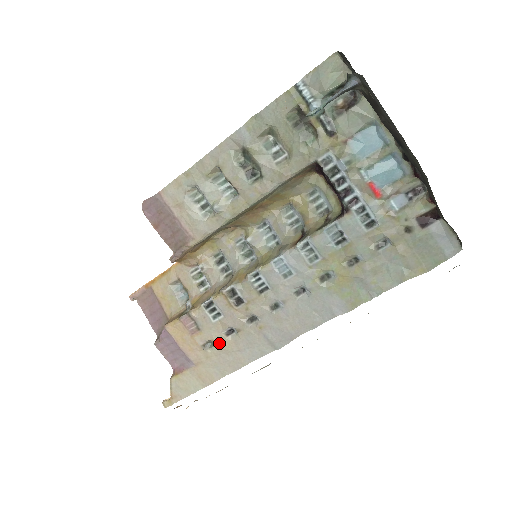
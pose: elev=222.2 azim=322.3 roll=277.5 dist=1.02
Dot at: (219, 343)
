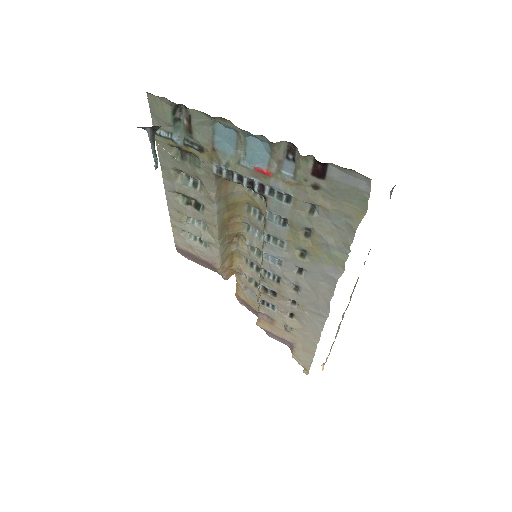
Dot at: (291, 325)
